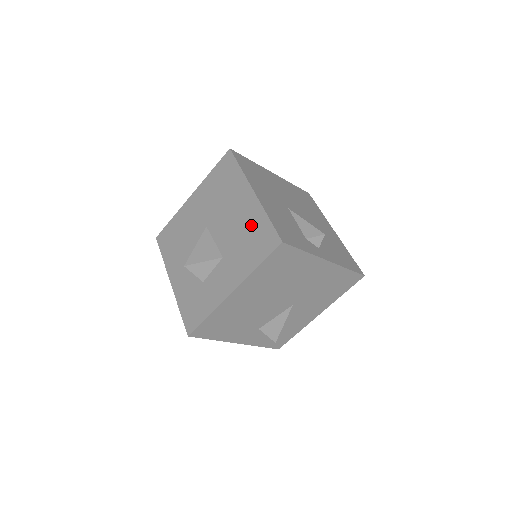
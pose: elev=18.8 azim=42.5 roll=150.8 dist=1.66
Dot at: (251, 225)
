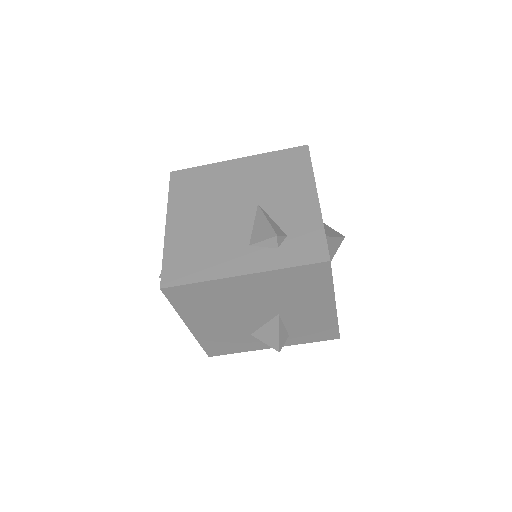
Dot at: occluded
